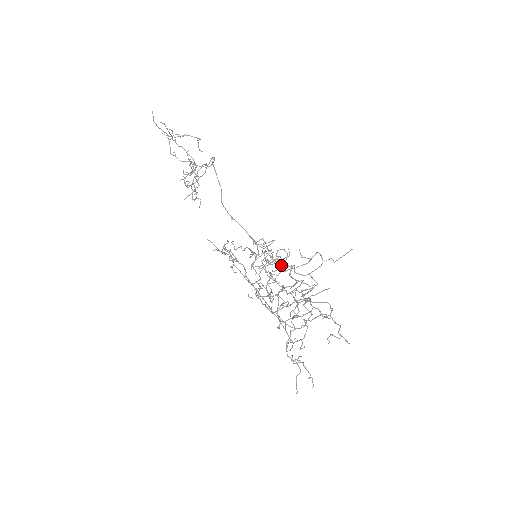
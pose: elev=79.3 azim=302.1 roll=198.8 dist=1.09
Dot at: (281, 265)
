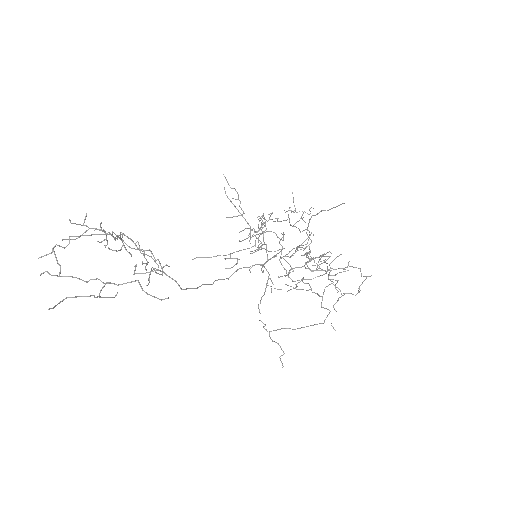
Dot at: occluded
